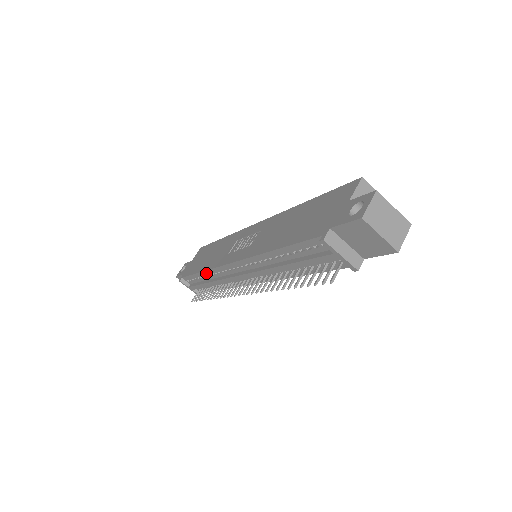
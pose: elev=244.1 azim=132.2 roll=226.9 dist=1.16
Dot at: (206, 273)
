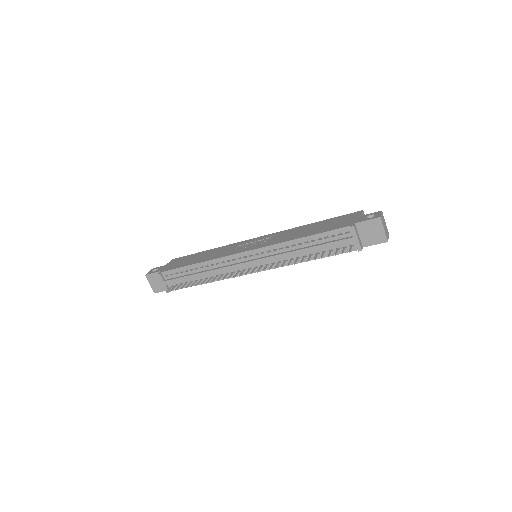
Dot at: (204, 264)
